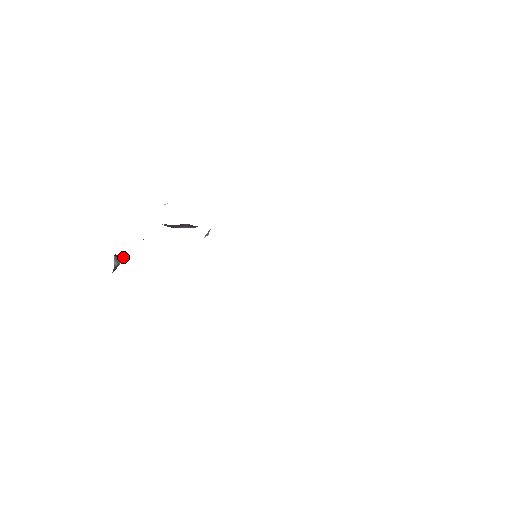
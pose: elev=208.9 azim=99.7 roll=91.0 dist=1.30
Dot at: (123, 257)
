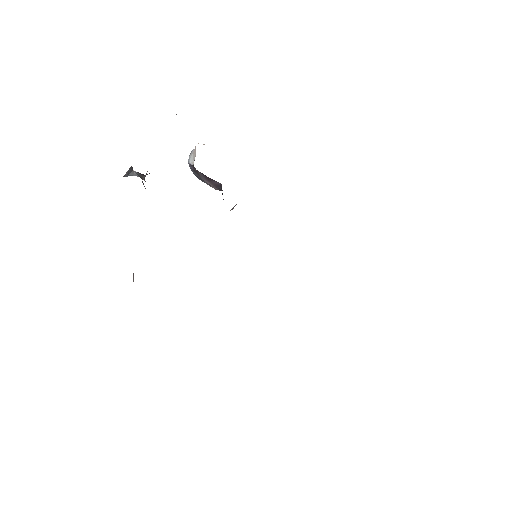
Dot at: (142, 174)
